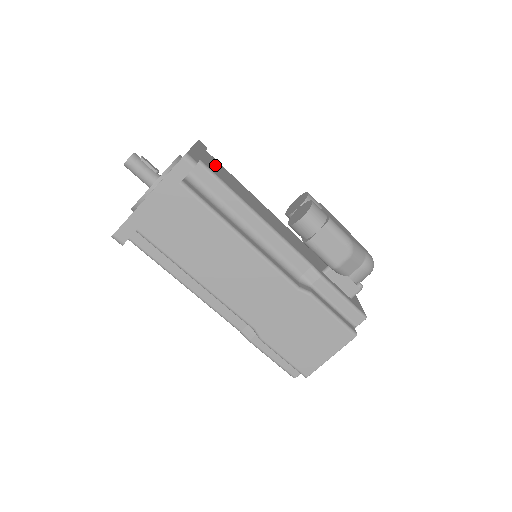
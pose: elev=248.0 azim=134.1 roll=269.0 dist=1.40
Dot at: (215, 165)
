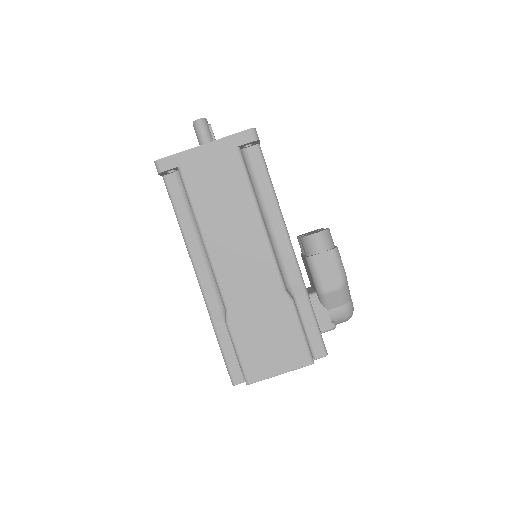
Dot at: occluded
